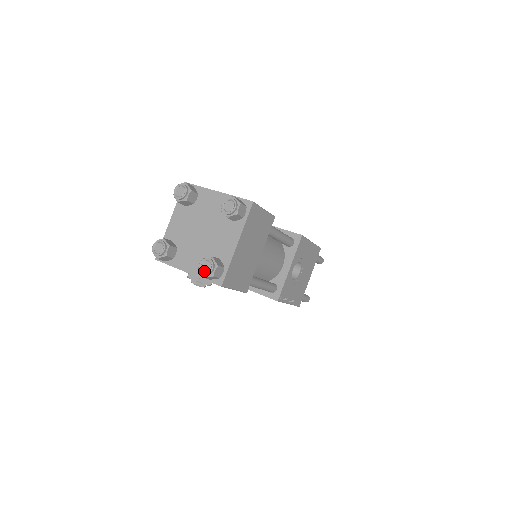
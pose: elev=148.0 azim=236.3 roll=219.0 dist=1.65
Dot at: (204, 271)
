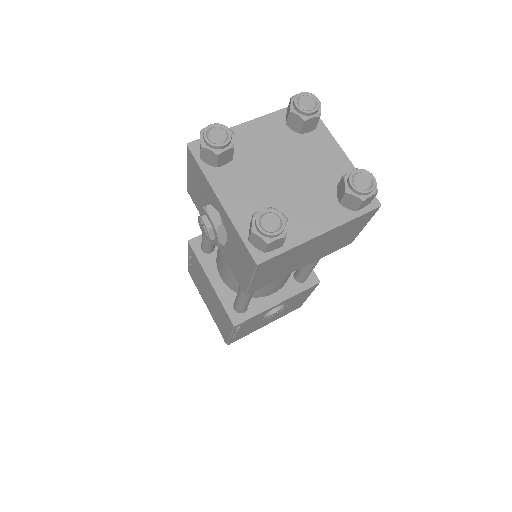
Dot at: (264, 225)
